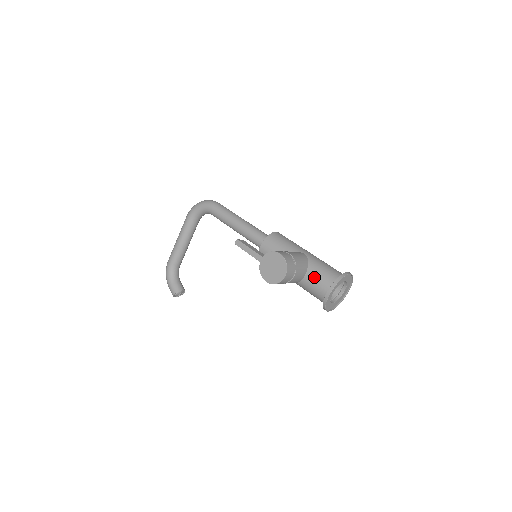
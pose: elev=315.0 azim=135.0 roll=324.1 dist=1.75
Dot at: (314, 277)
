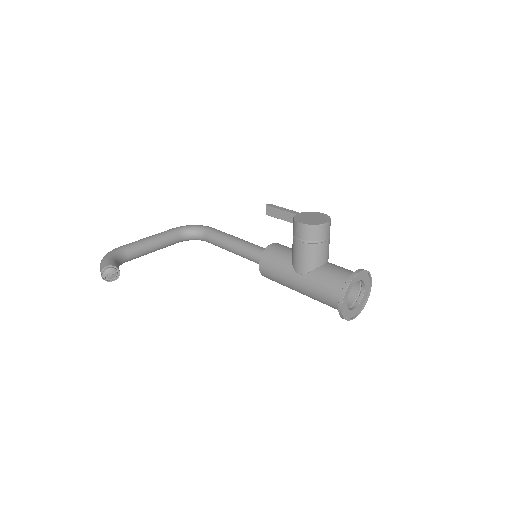
Dot at: (337, 266)
